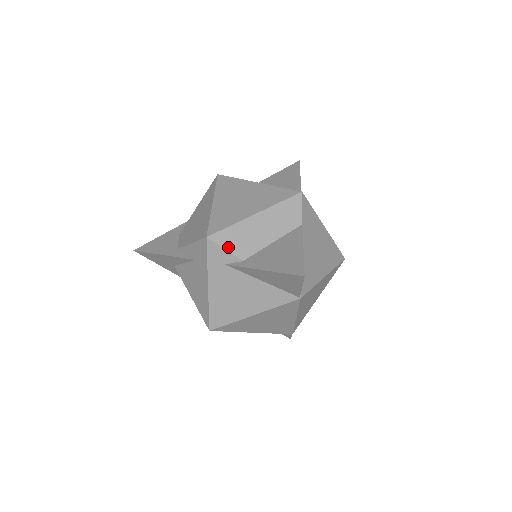
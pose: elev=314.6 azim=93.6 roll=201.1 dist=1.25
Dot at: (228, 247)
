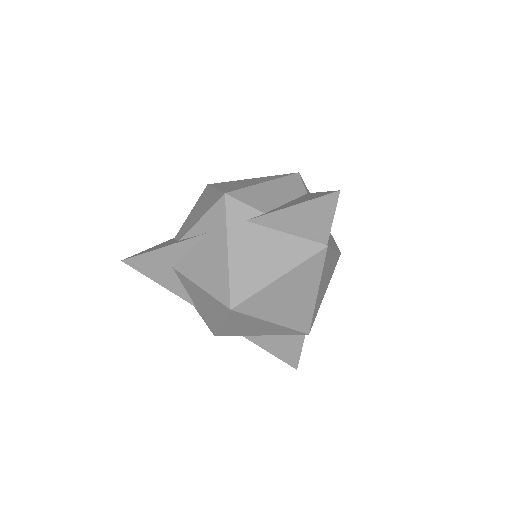
Dot at: (247, 202)
